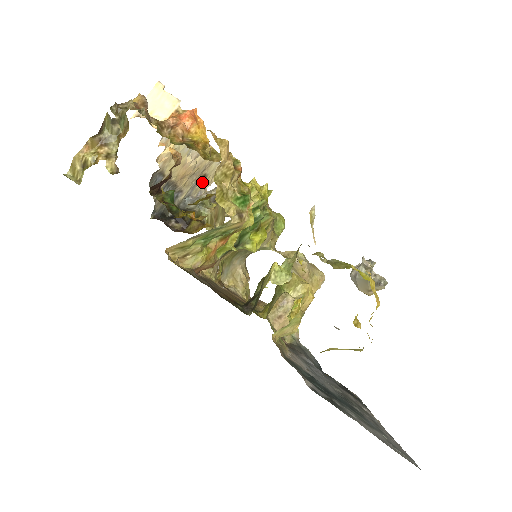
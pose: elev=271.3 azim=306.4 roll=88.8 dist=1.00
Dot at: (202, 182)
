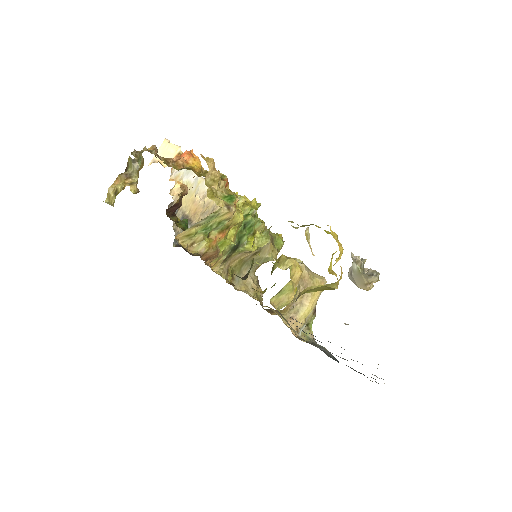
Dot at: occluded
